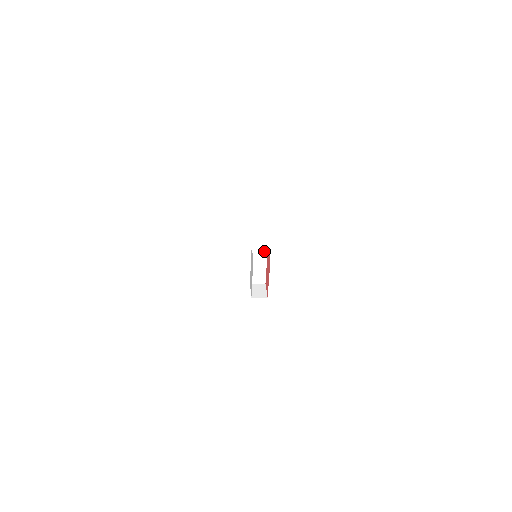
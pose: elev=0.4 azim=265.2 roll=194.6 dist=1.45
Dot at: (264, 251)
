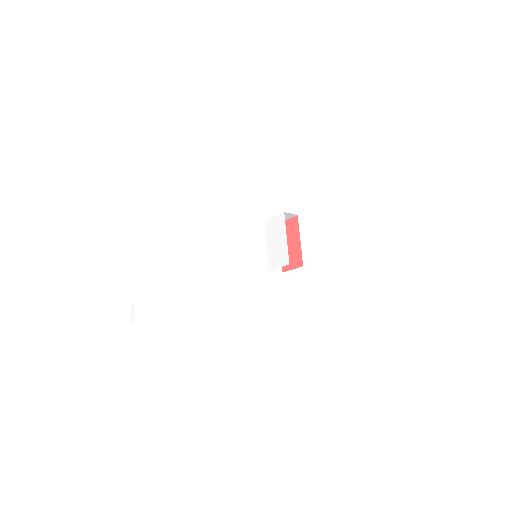
Dot at: occluded
